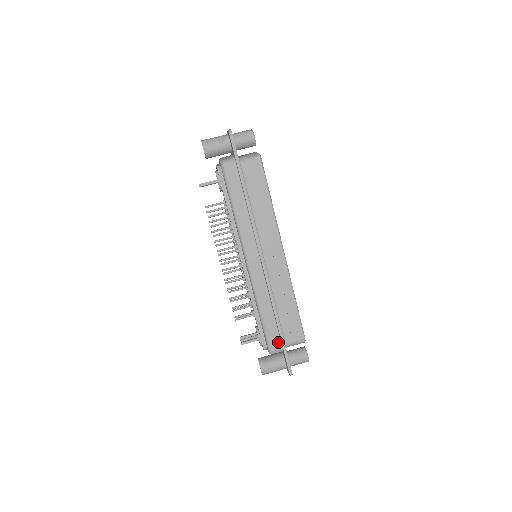
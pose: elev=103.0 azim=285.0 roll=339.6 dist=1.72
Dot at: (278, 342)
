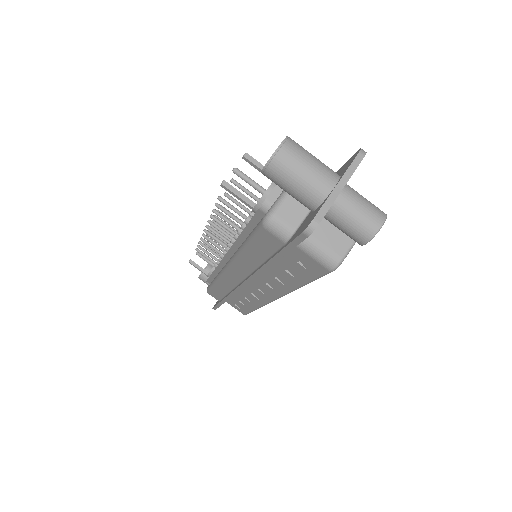
Dot at: (217, 298)
